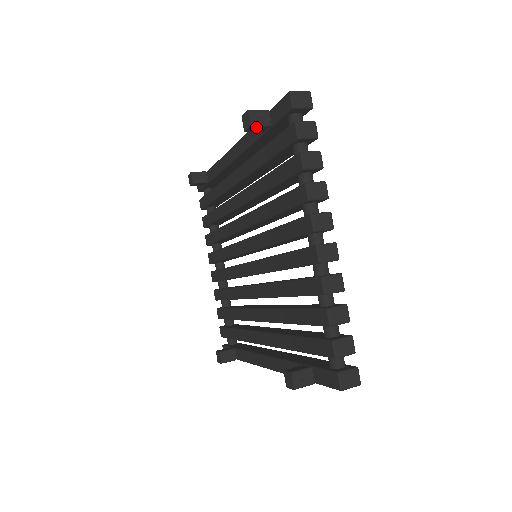
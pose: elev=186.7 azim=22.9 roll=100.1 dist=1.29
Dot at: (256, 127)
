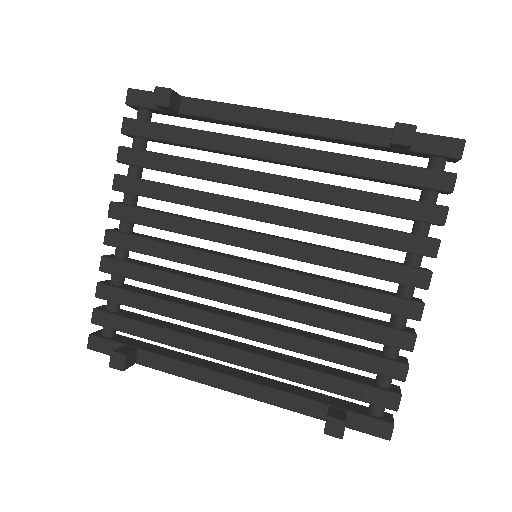
Dot at: (407, 147)
